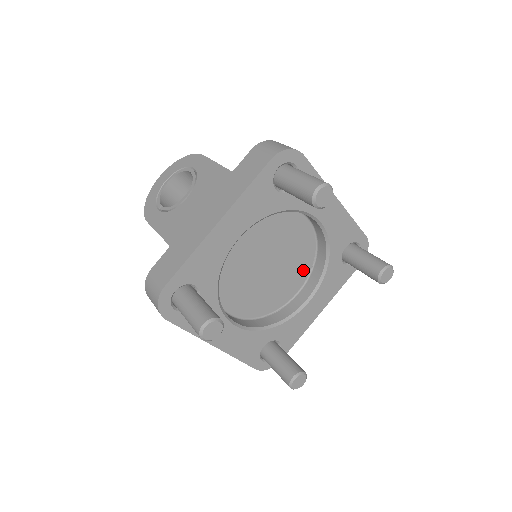
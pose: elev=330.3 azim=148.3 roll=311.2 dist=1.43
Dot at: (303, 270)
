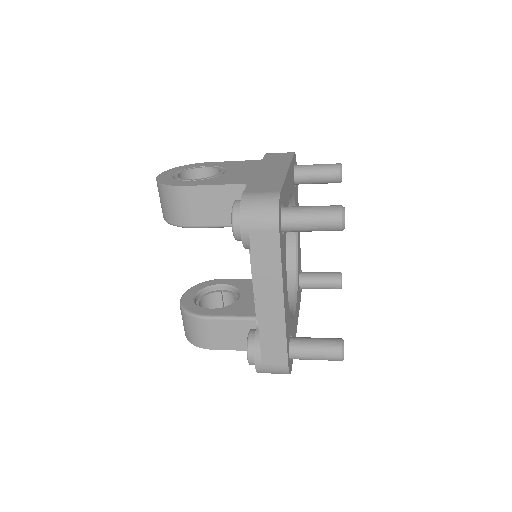
Dot at: occluded
